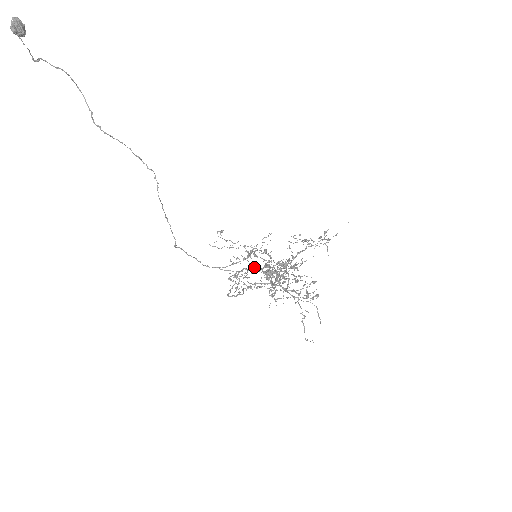
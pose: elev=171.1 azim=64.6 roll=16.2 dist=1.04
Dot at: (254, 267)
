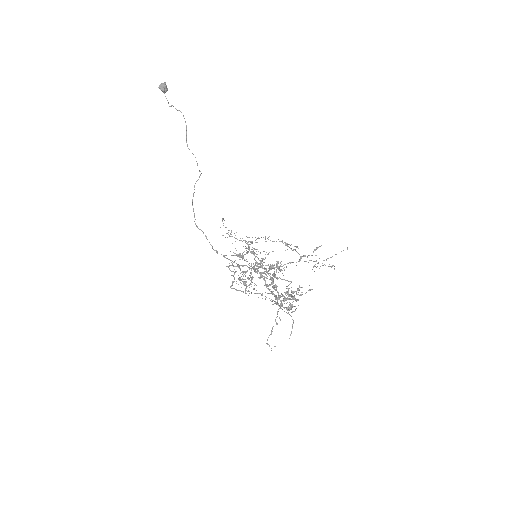
Dot at: (245, 260)
